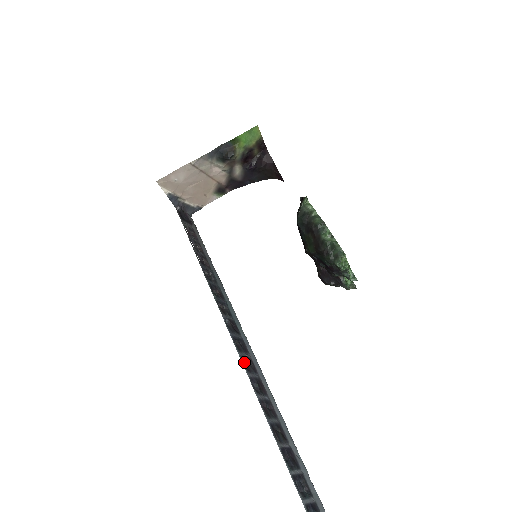
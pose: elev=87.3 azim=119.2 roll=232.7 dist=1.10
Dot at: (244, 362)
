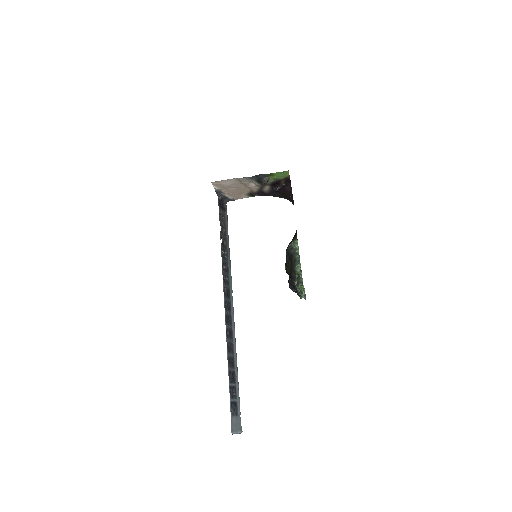
Dot at: (226, 317)
